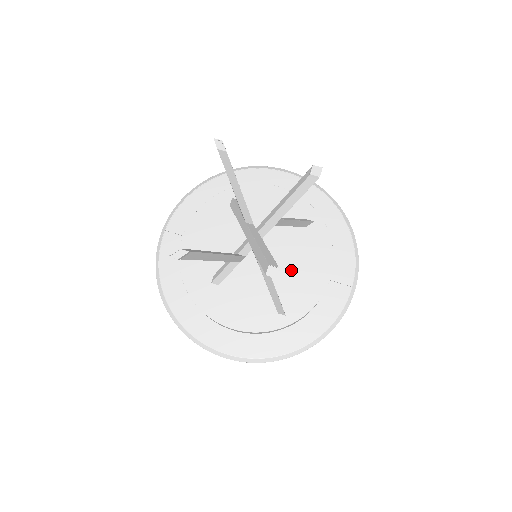
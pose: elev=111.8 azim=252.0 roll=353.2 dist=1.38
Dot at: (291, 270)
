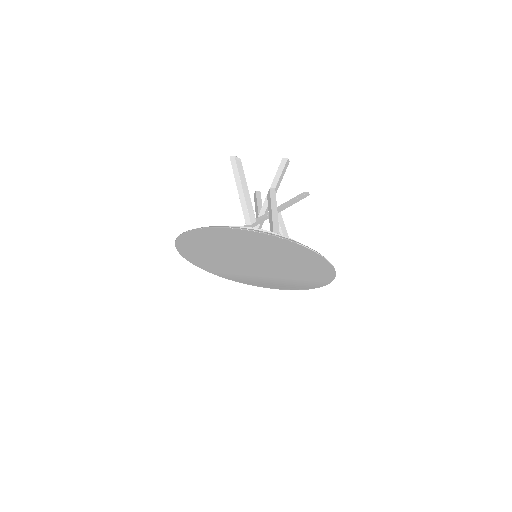
Dot at: occluded
